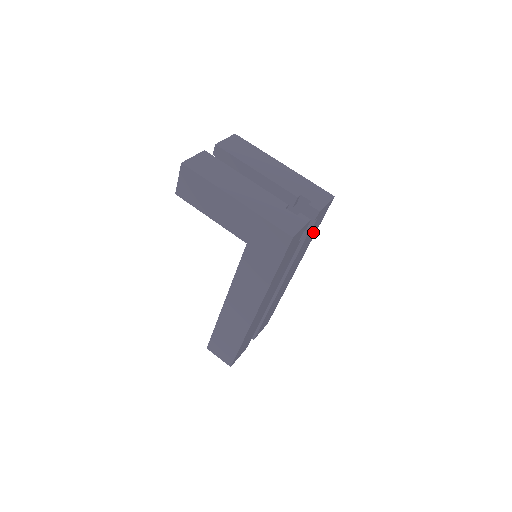
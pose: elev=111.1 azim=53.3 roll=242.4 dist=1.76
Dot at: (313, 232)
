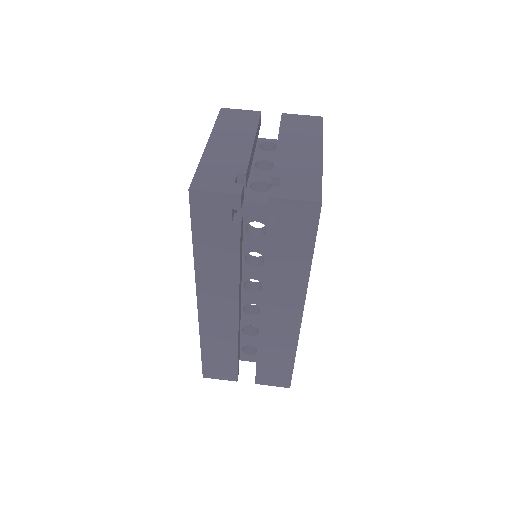
Dot at: (297, 250)
